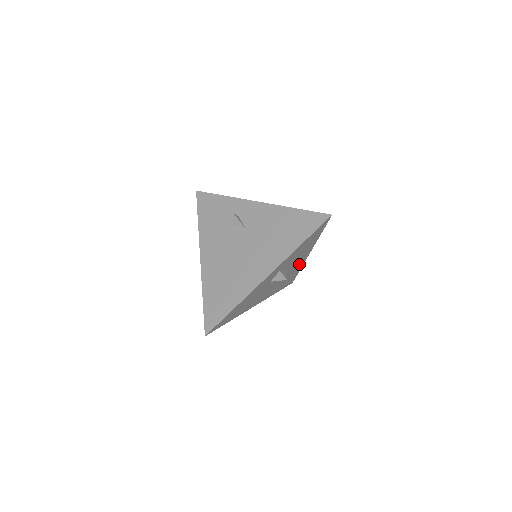
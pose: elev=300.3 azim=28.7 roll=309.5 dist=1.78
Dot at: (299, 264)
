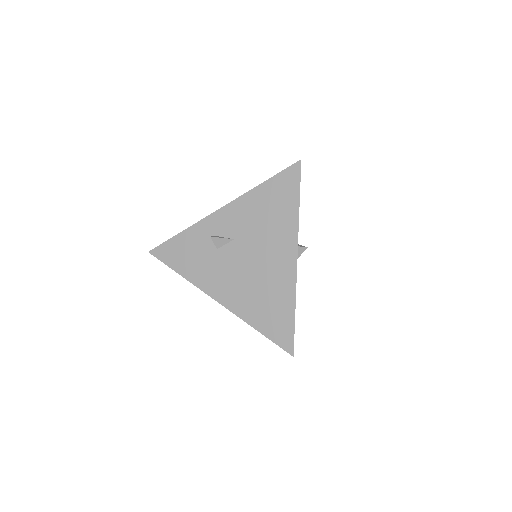
Dot at: occluded
